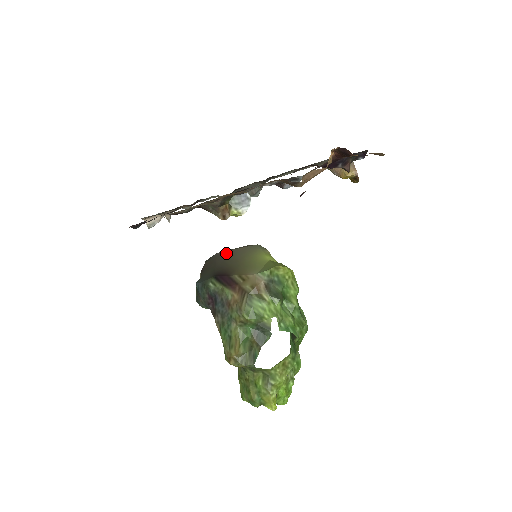
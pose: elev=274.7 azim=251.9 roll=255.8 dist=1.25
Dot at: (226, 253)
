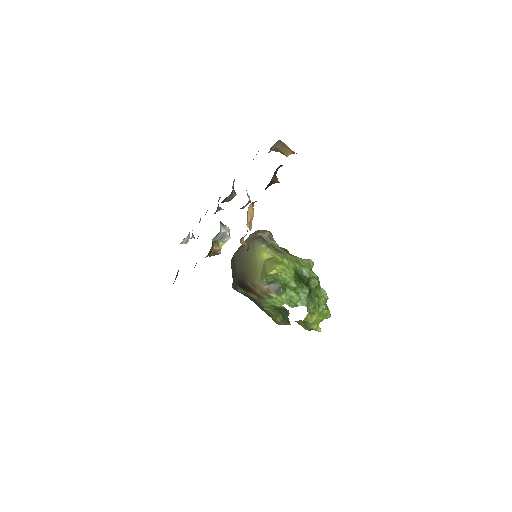
Dot at: (239, 254)
